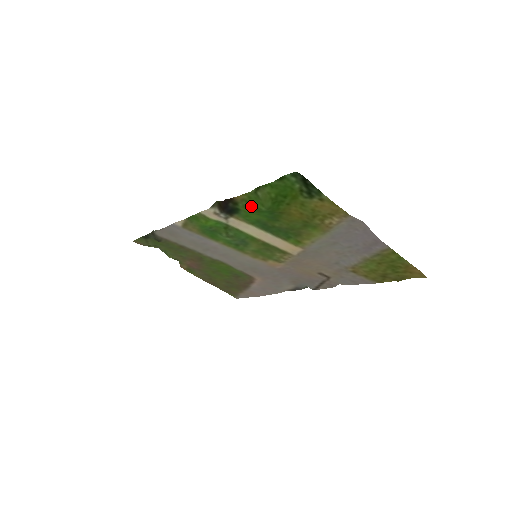
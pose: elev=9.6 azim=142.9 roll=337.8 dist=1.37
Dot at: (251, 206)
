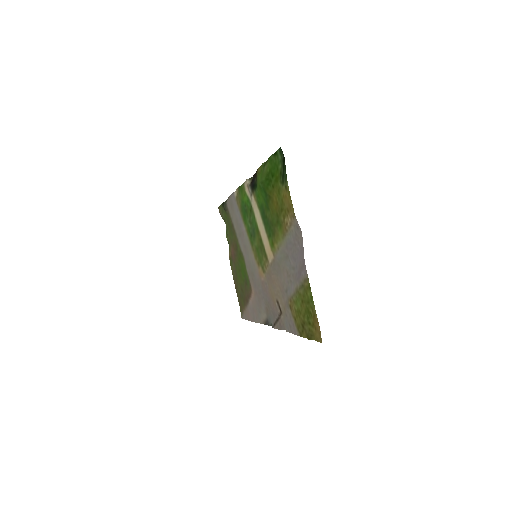
Dot at: occluded
